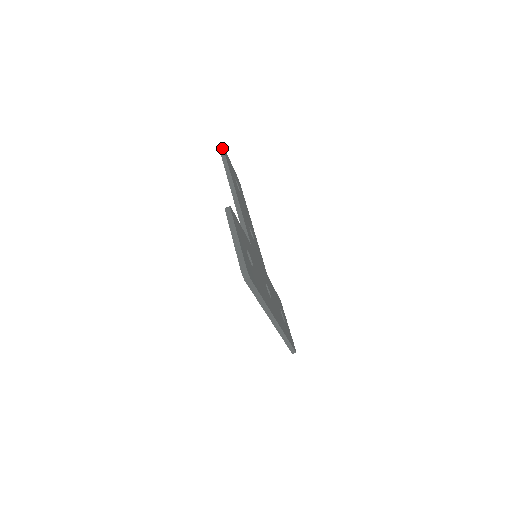
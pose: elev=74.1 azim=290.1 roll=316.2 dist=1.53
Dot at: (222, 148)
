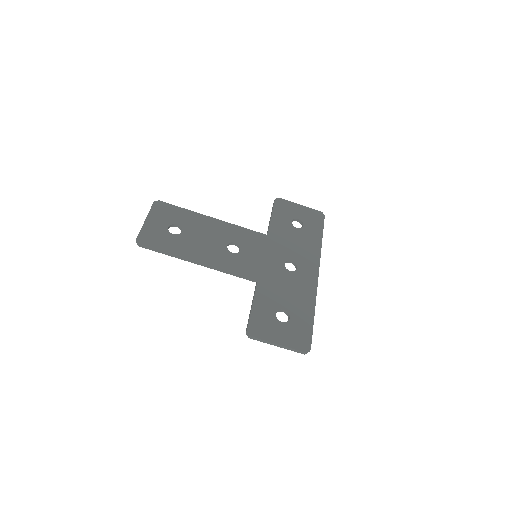
Dot at: (142, 246)
